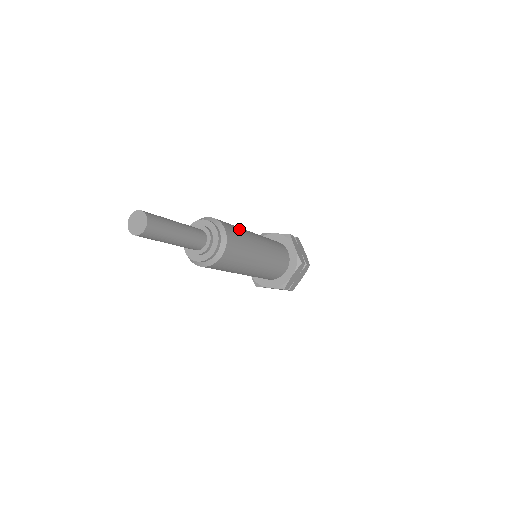
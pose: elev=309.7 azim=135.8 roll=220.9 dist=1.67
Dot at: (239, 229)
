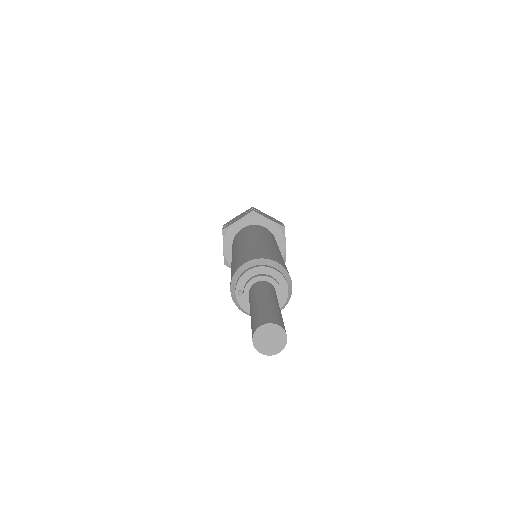
Dot at: (262, 248)
